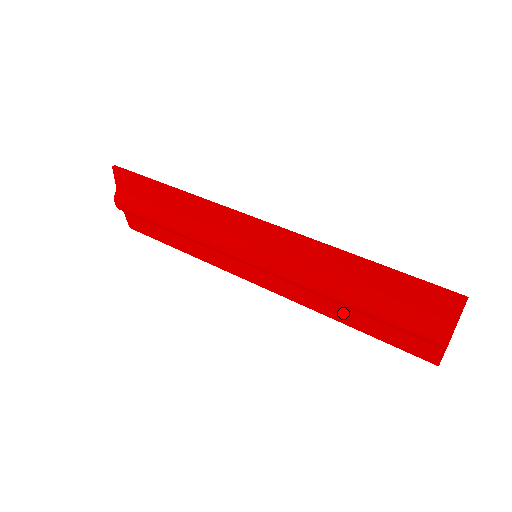
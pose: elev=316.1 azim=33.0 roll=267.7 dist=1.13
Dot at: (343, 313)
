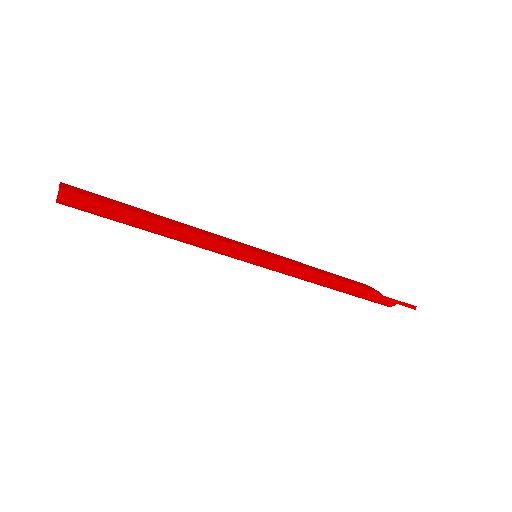
Dot at: occluded
